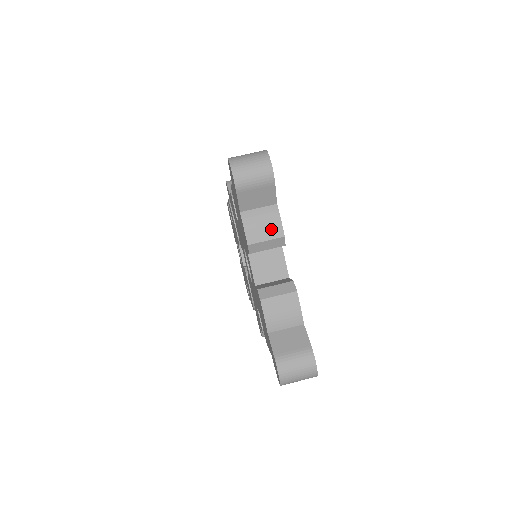
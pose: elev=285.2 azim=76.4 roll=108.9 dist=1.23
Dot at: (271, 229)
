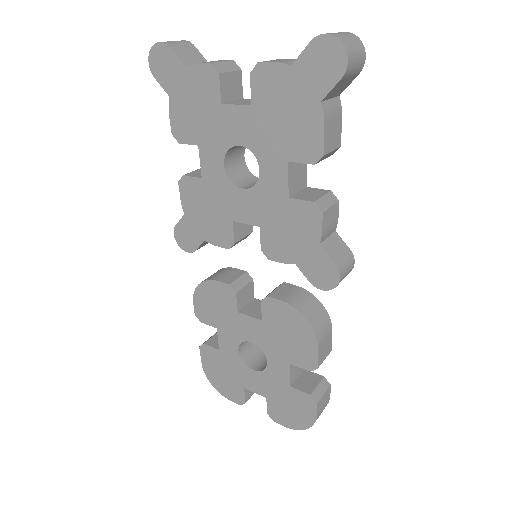
Dot at: (219, 61)
